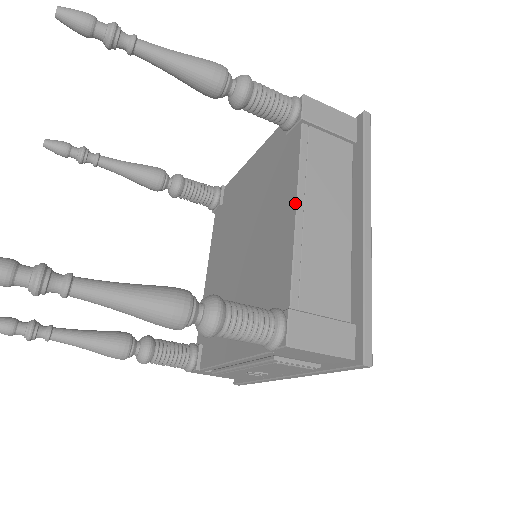
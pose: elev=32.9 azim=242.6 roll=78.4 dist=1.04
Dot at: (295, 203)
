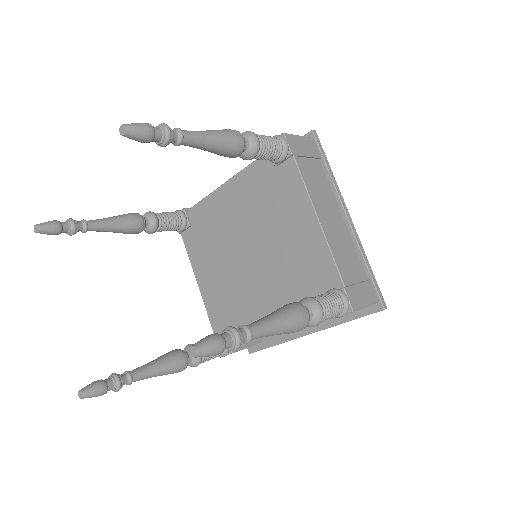
Dot at: occluded
